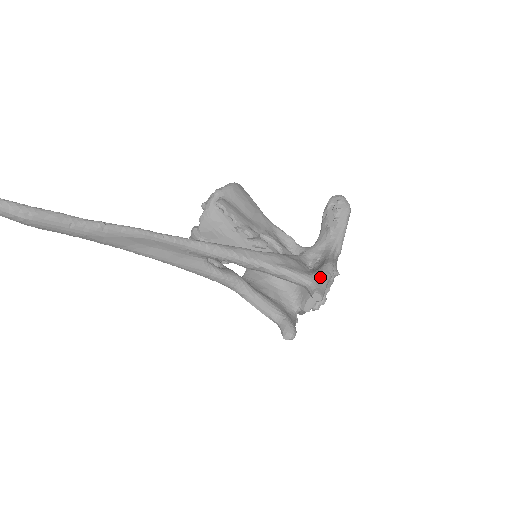
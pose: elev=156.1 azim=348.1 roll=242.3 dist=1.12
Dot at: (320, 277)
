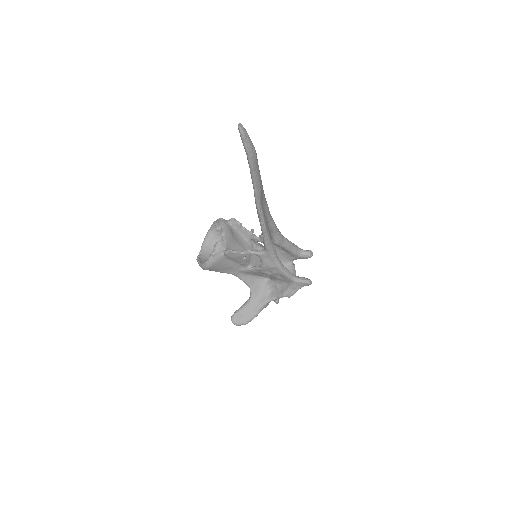
Dot at: occluded
